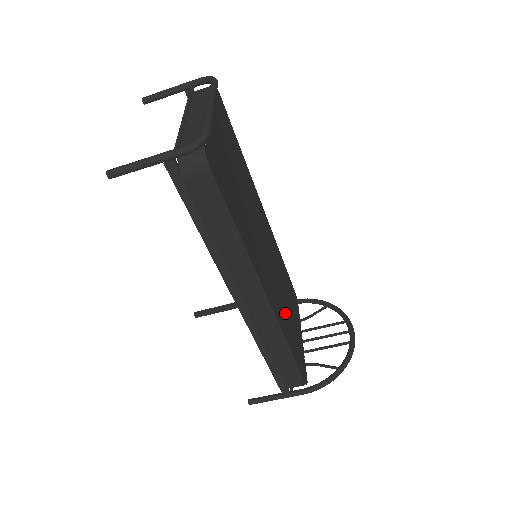
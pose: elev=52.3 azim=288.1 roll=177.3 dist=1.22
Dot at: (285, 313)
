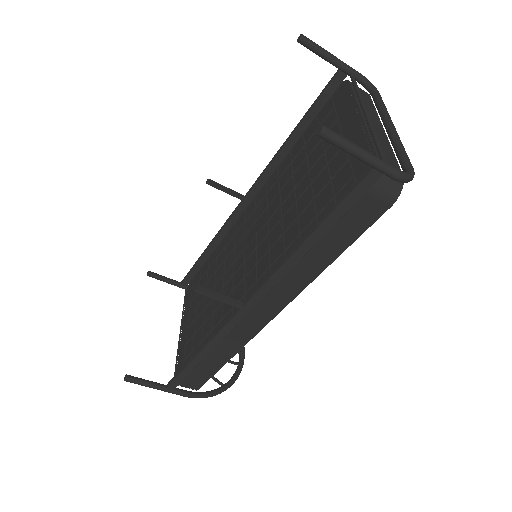
Dot at: occluded
